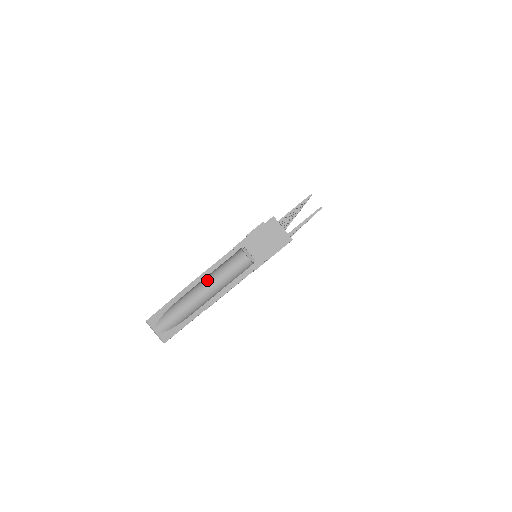
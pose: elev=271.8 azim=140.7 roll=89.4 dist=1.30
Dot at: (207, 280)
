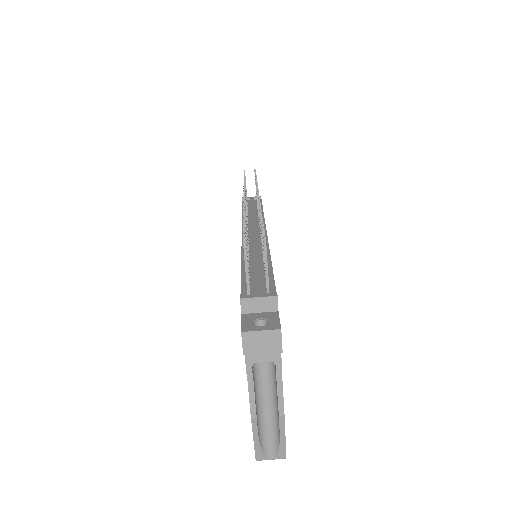
Dot at: (258, 398)
